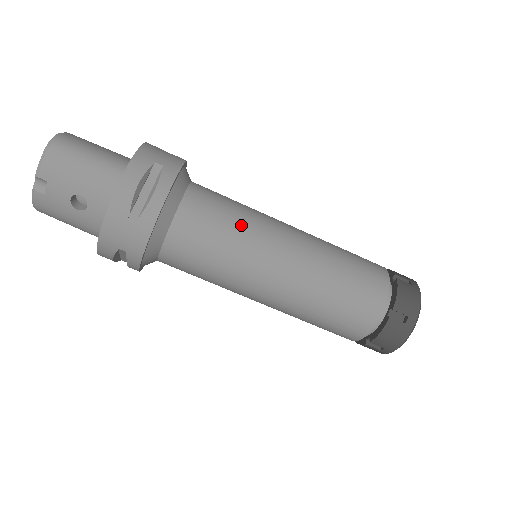
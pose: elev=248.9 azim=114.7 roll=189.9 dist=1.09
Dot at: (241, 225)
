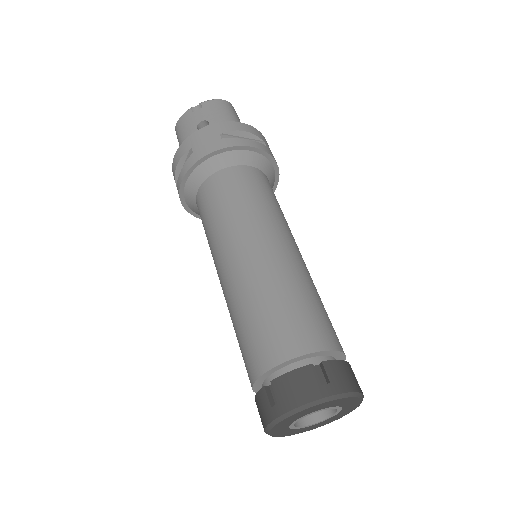
Dot at: (273, 207)
